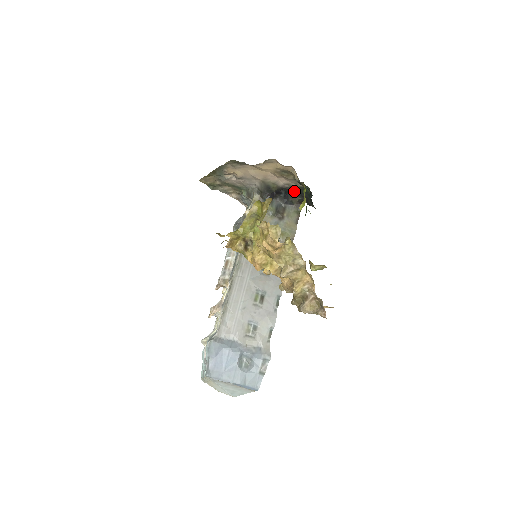
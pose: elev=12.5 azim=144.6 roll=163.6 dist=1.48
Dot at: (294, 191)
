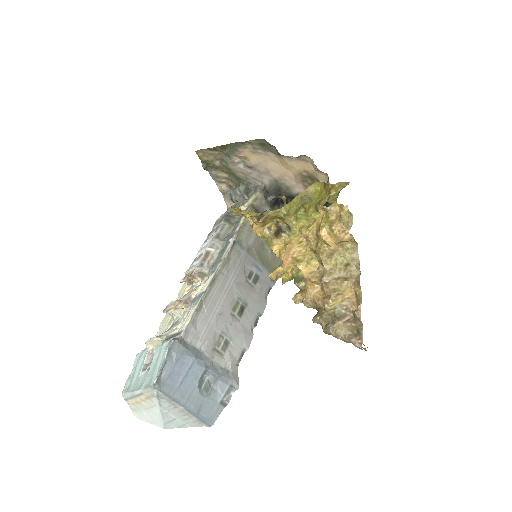
Dot at: occluded
